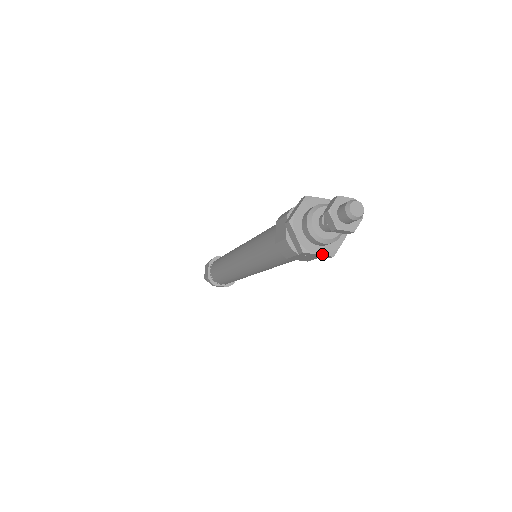
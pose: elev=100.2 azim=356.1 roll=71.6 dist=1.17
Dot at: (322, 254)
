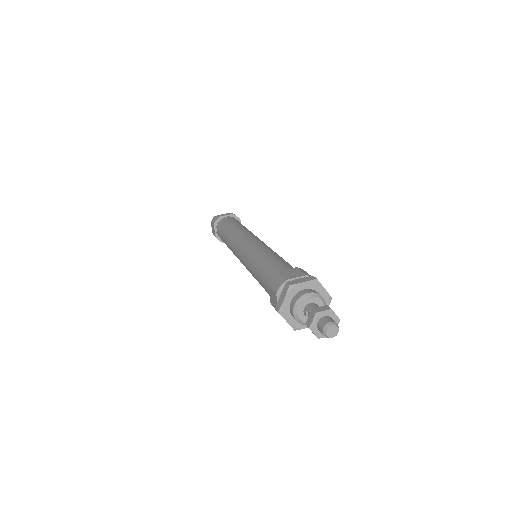
Dot at: occluded
